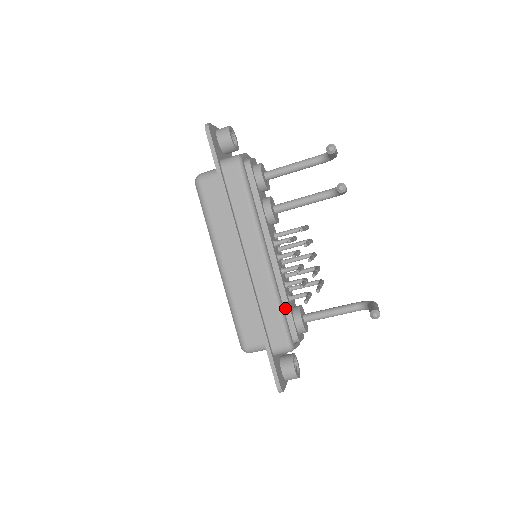
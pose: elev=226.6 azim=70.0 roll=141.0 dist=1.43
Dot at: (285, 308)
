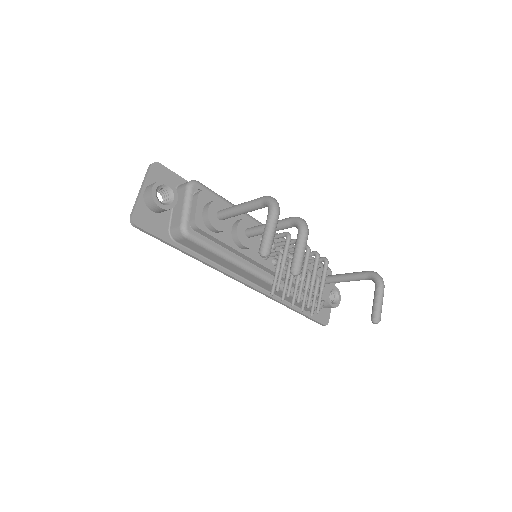
Dot at: occluded
